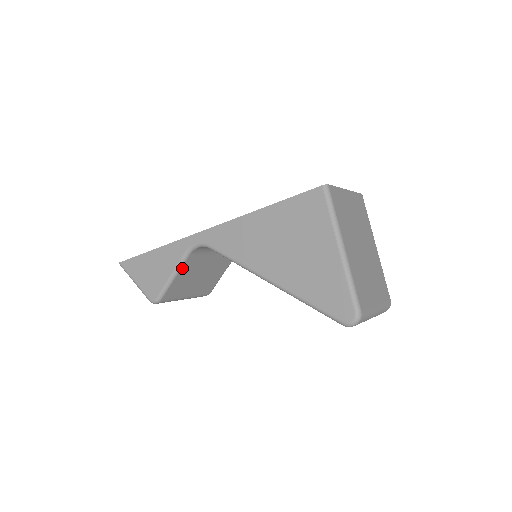
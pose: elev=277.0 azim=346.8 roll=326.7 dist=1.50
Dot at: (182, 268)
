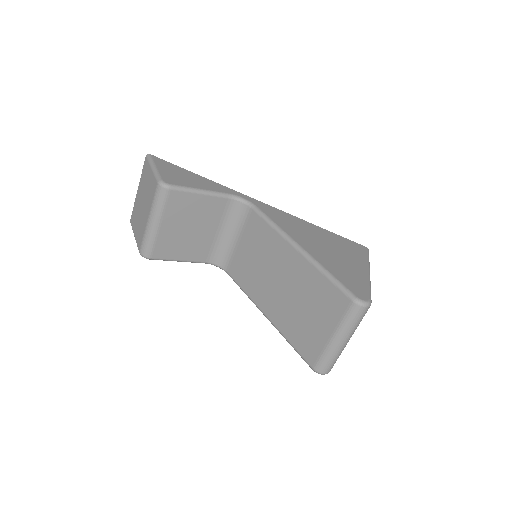
Dot at: (212, 197)
